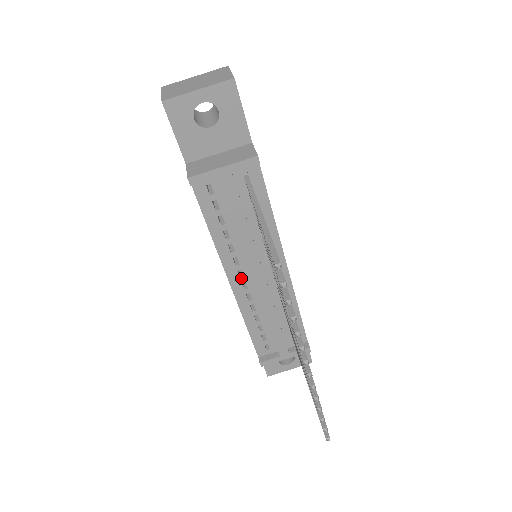
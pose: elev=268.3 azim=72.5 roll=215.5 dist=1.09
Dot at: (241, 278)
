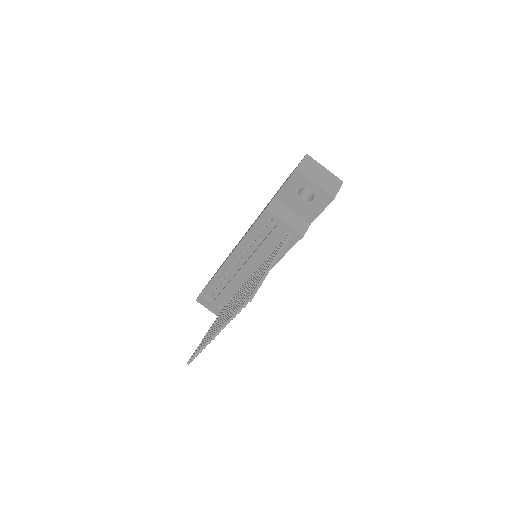
Dot at: (237, 260)
